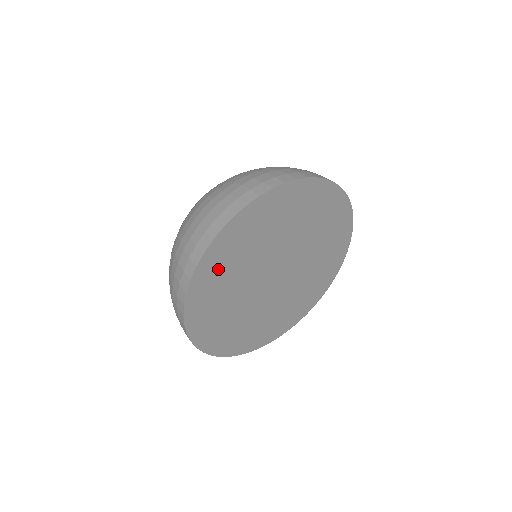
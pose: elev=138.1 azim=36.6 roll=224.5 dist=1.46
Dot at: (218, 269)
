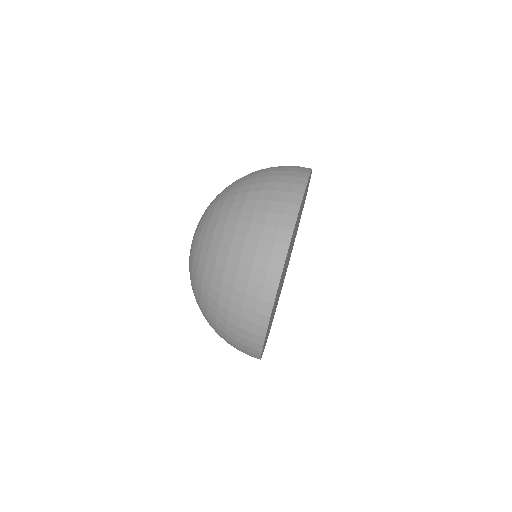
Dot at: occluded
